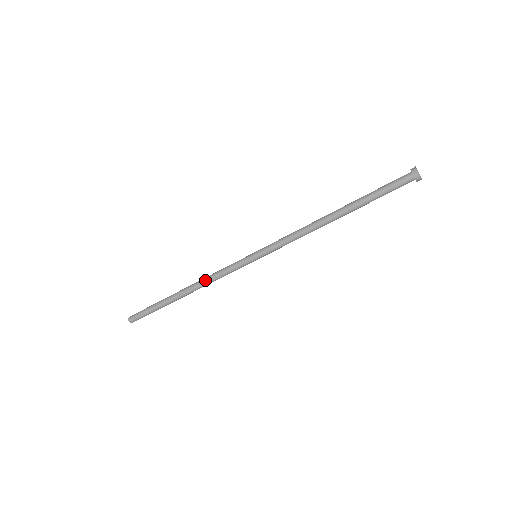
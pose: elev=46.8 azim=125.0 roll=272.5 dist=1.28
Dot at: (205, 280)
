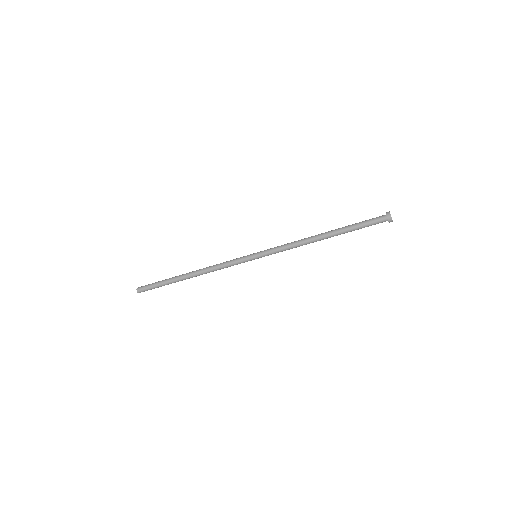
Dot at: (210, 266)
